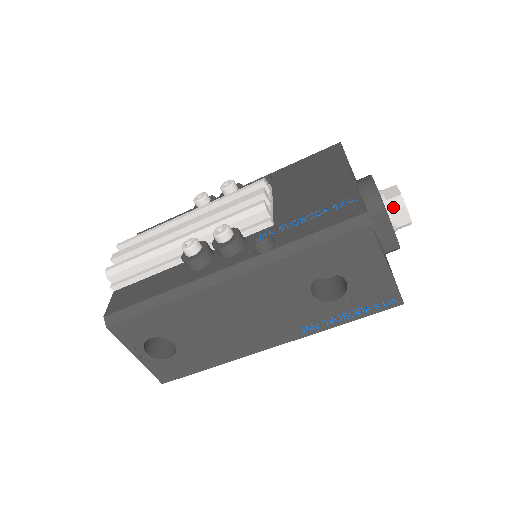
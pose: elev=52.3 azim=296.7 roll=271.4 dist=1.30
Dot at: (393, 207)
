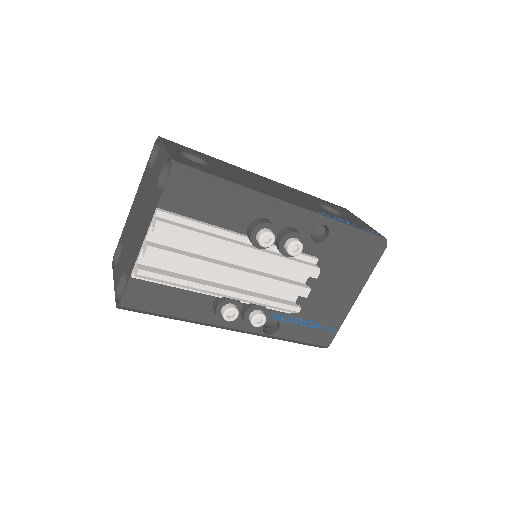
Dot at: occluded
